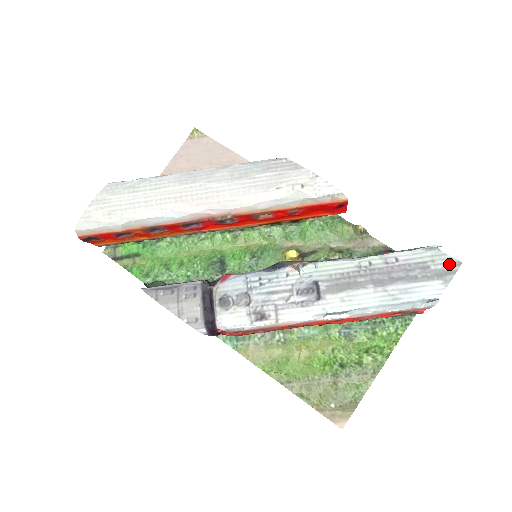
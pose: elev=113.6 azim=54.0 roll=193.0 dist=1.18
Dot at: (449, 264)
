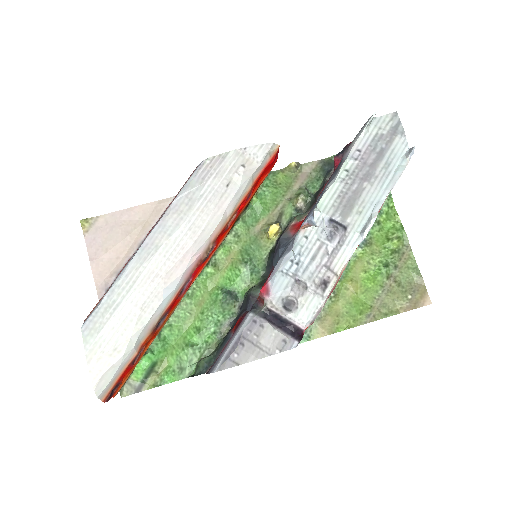
Dot at: (391, 120)
